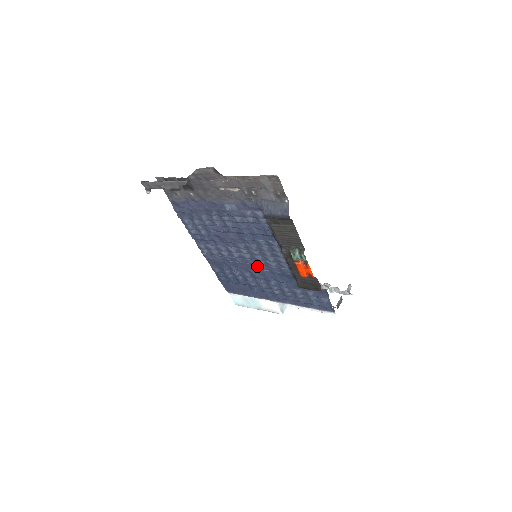
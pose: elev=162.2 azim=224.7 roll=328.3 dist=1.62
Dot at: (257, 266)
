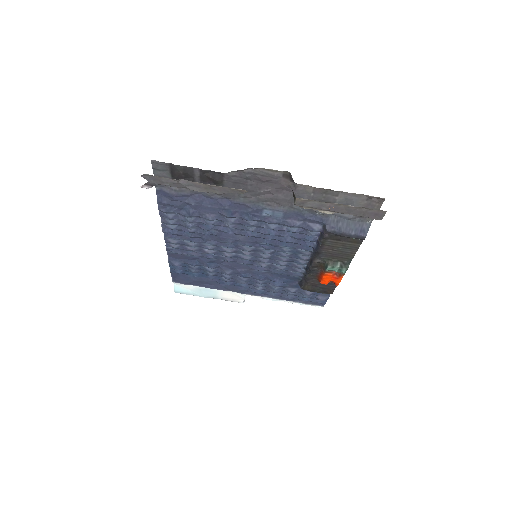
Dot at: (253, 266)
